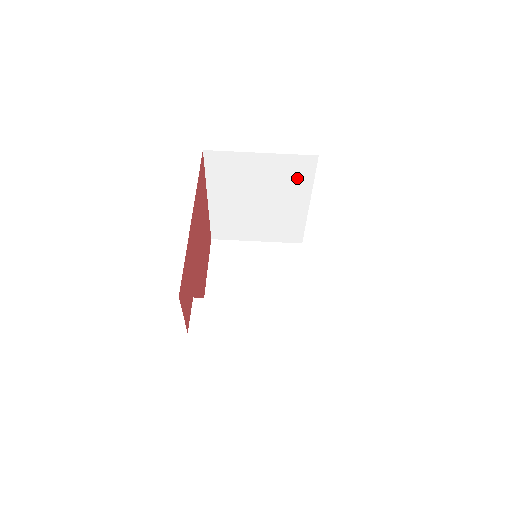
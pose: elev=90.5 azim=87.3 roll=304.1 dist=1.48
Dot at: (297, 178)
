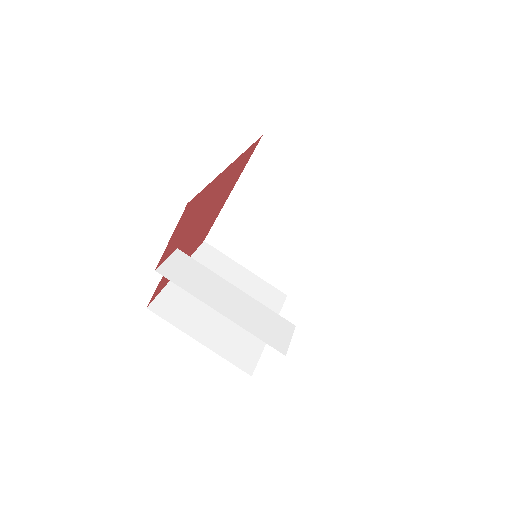
Dot at: (328, 215)
